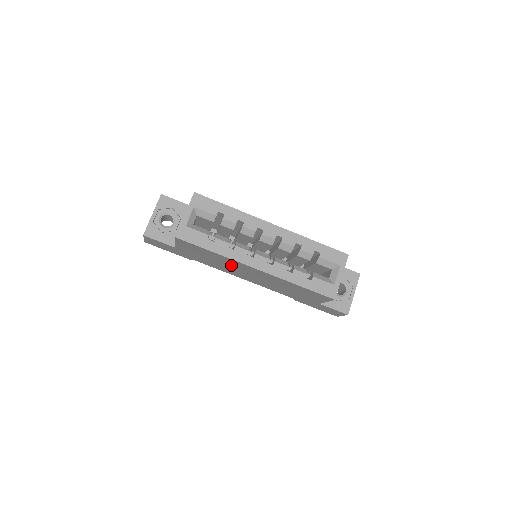
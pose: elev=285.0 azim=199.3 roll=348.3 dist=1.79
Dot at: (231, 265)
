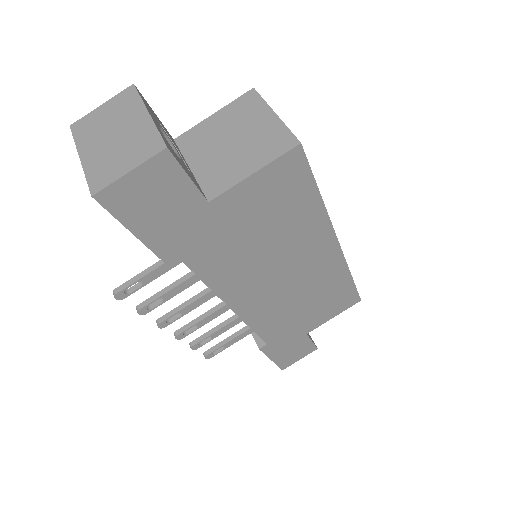
Dot at: (288, 247)
